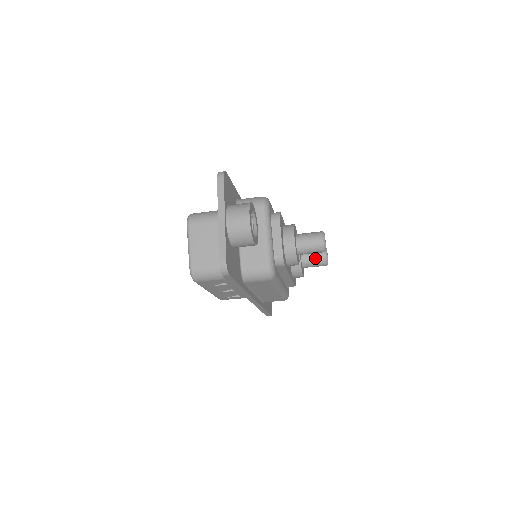
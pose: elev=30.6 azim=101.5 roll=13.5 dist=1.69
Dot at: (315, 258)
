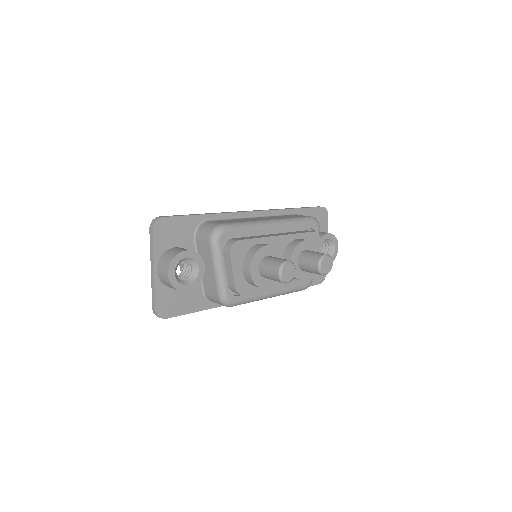
Dot at: (309, 268)
